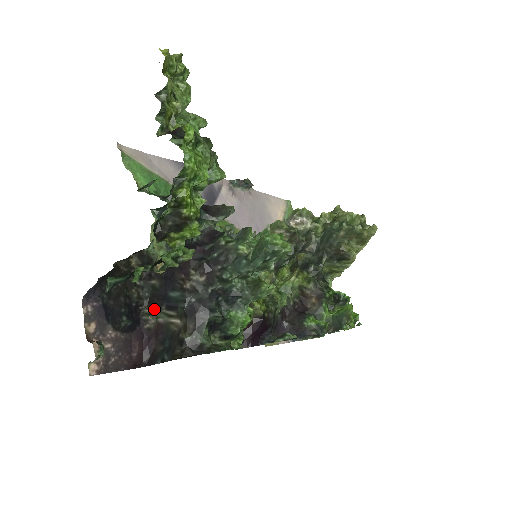
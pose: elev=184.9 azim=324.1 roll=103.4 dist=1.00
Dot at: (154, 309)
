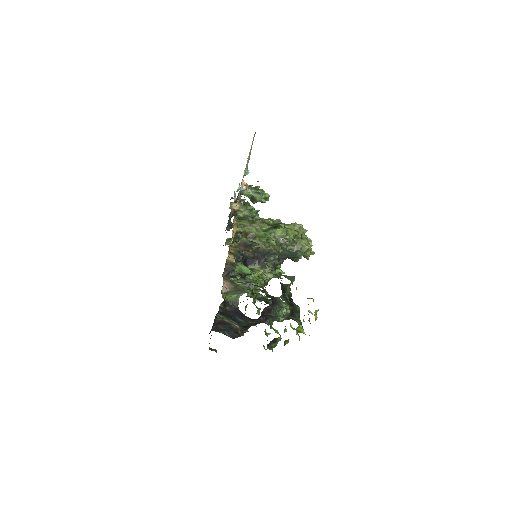
Dot at: (223, 316)
